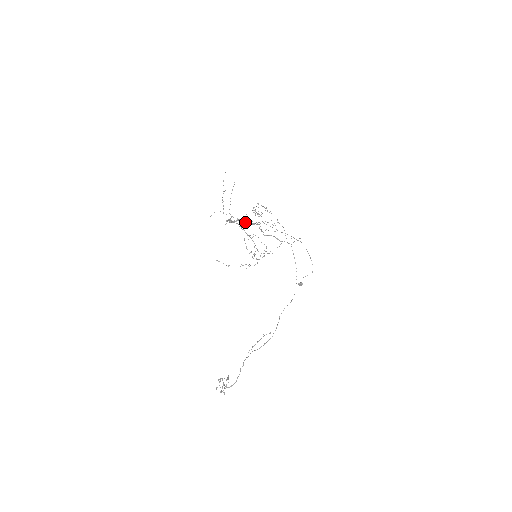
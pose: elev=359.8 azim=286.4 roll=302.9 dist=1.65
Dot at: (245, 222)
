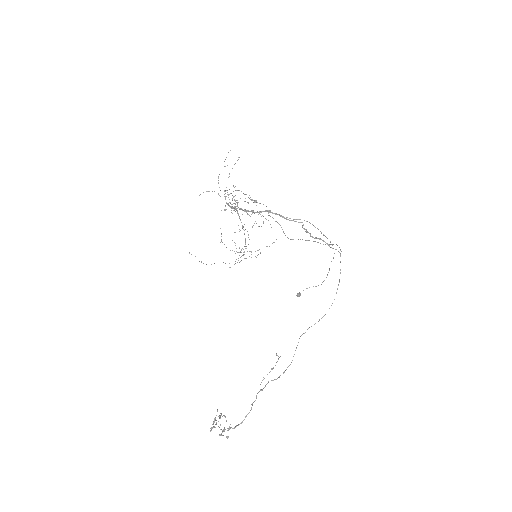
Dot at: (280, 216)
